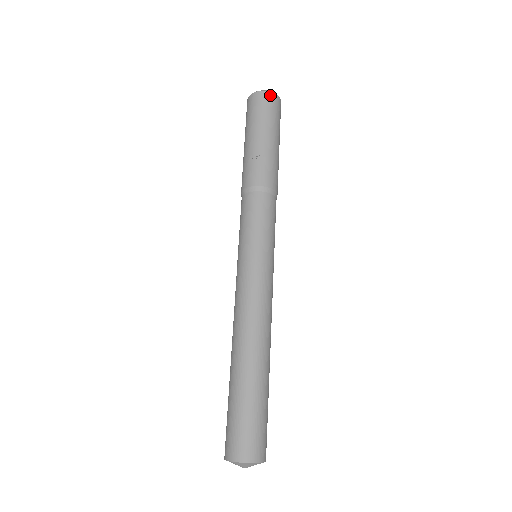
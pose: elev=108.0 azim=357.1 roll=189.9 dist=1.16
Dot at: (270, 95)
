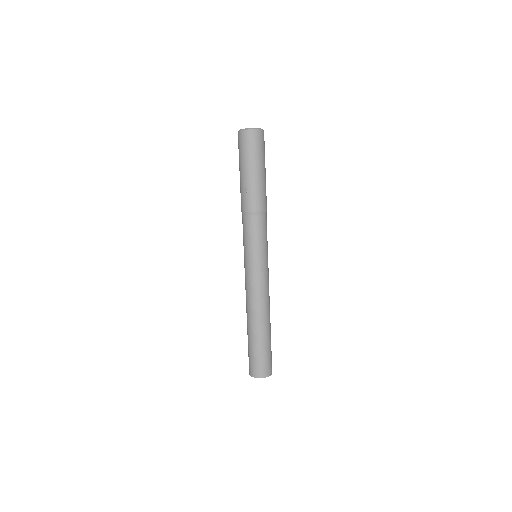
Dot at: (252, 133)
